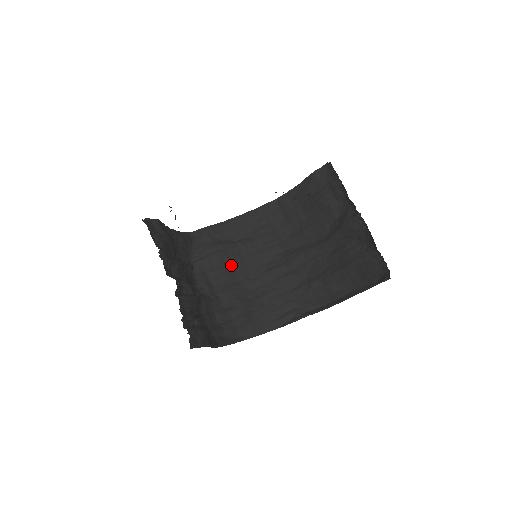
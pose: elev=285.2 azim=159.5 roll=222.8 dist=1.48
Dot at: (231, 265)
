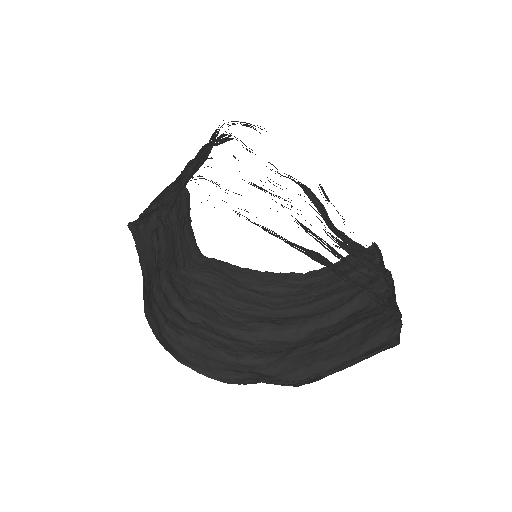
Dot at: (221, 294)
